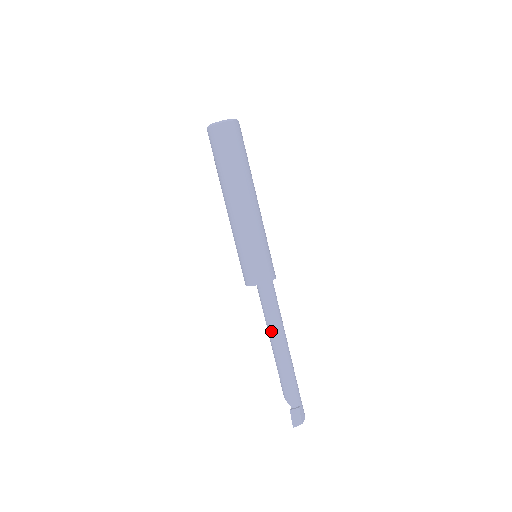
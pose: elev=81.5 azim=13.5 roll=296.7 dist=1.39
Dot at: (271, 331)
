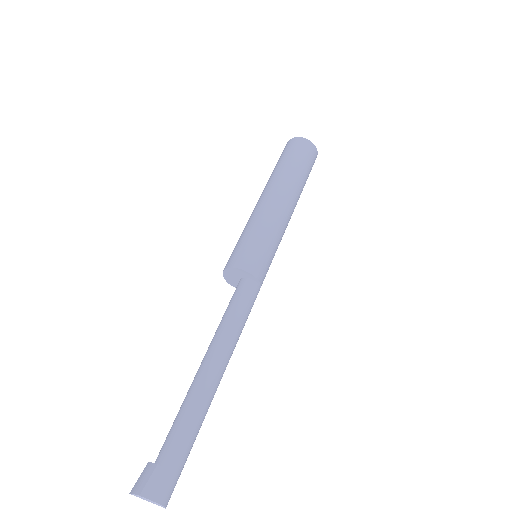
Dot at: (212, 340)
